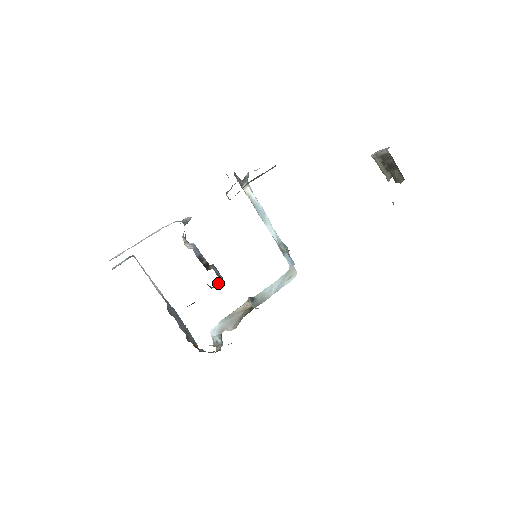
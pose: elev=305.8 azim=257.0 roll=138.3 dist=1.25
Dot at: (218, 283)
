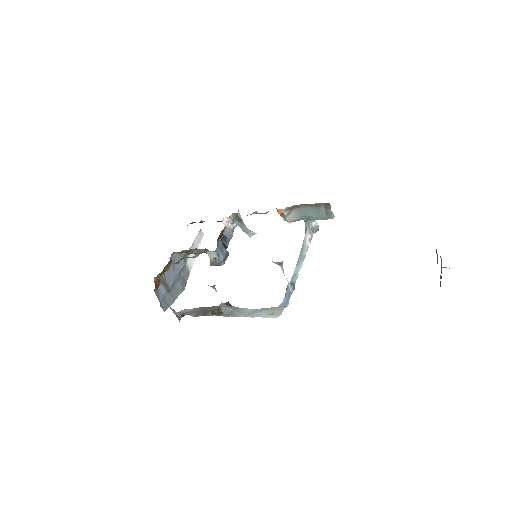
Dot at: (217, 261)
